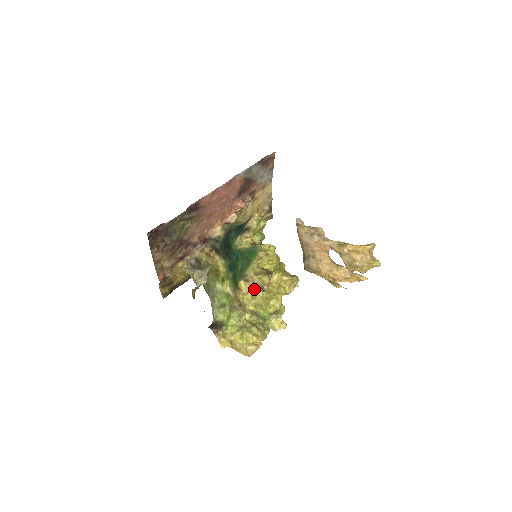
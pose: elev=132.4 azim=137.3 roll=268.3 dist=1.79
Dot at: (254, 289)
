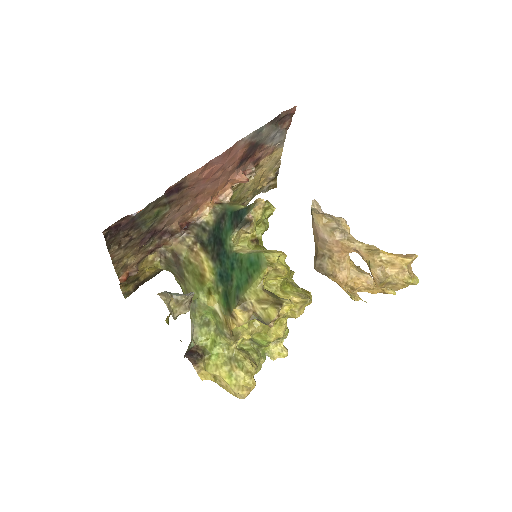
Dot at: occluded
